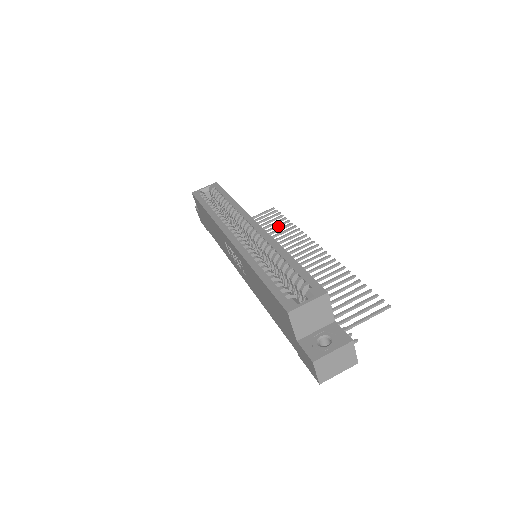
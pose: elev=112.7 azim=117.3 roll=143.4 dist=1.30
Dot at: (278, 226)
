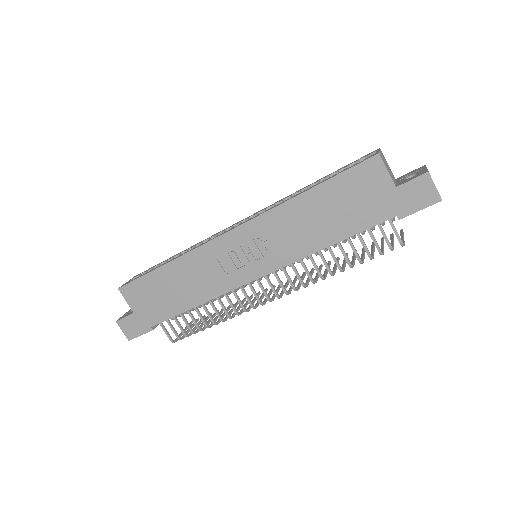
Dot at: occluded
